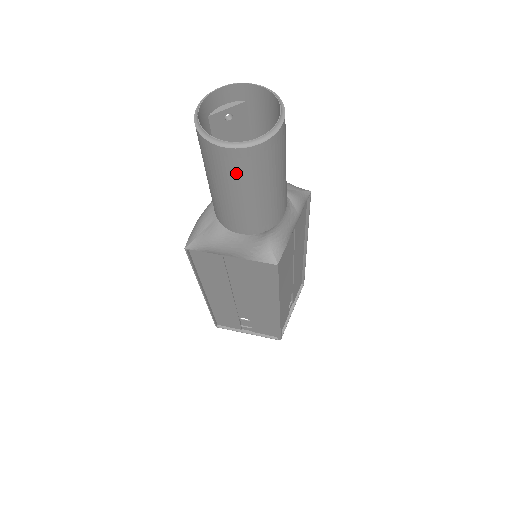
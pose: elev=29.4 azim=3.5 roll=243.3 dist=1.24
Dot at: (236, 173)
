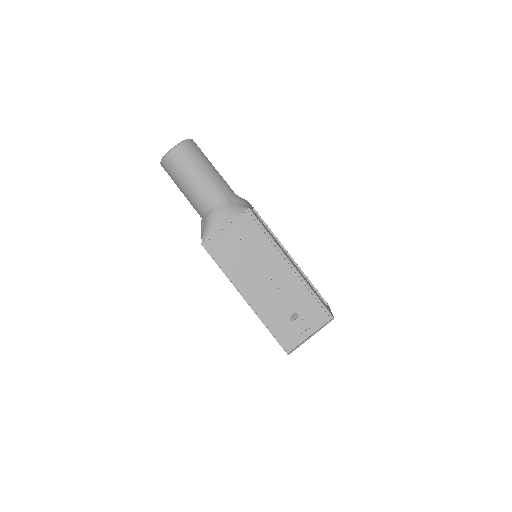
Dot at: (187, 160)
